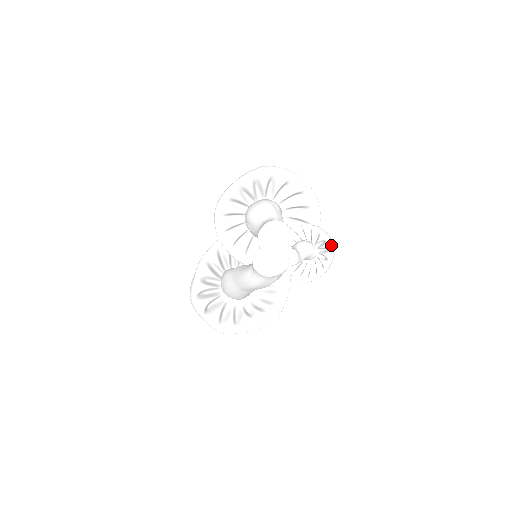
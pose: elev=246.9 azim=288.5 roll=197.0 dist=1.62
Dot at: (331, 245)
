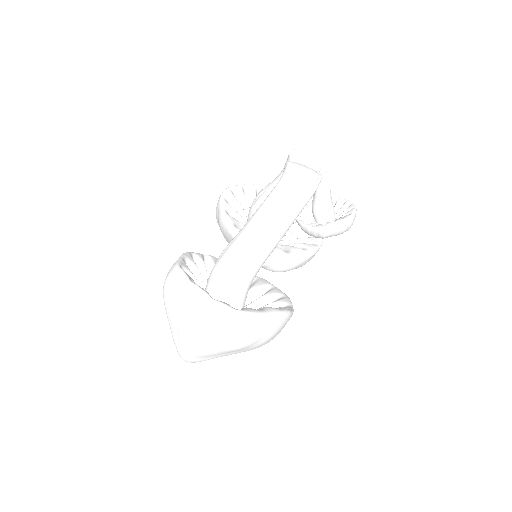
Dot at: (351, 202)
